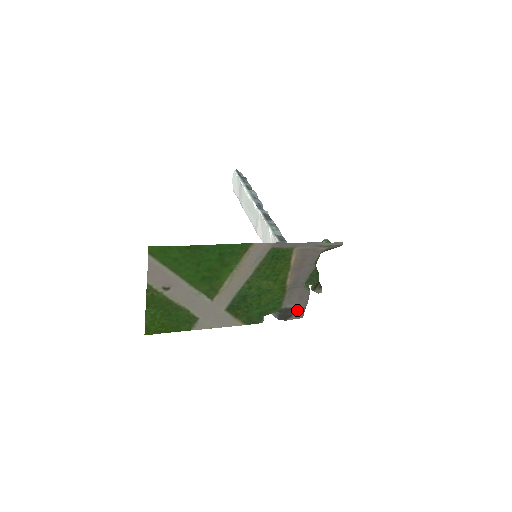
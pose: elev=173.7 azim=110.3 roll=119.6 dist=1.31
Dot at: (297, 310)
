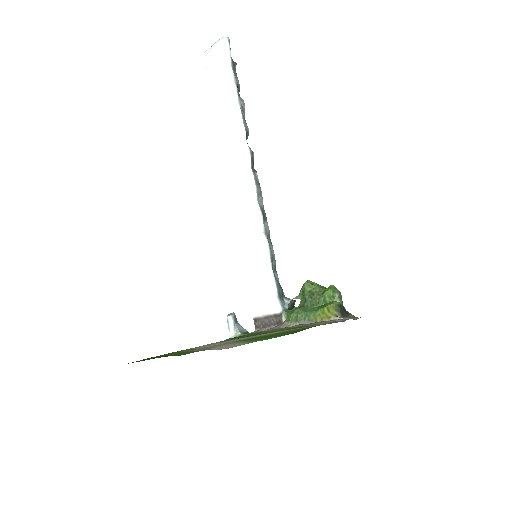
Dot at: occluded
